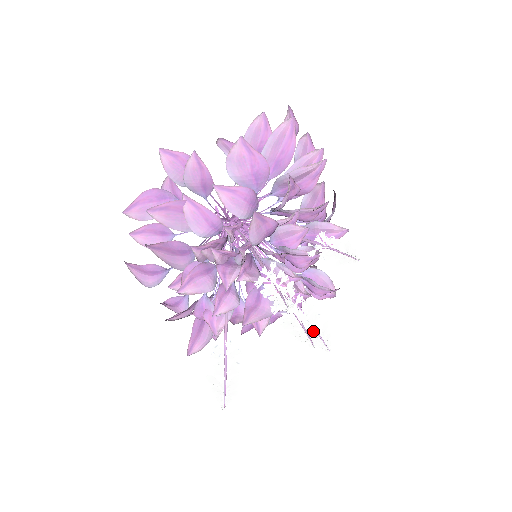
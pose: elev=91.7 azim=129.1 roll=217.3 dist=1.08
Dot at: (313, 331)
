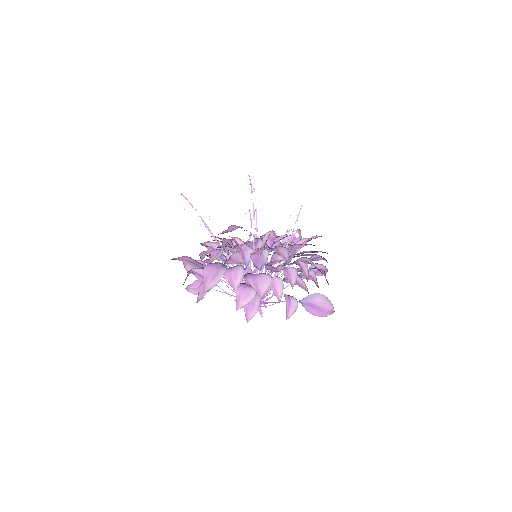
Dot at: (254, 183)
